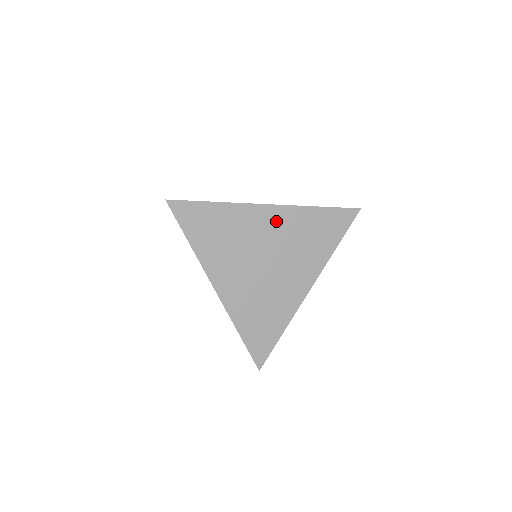
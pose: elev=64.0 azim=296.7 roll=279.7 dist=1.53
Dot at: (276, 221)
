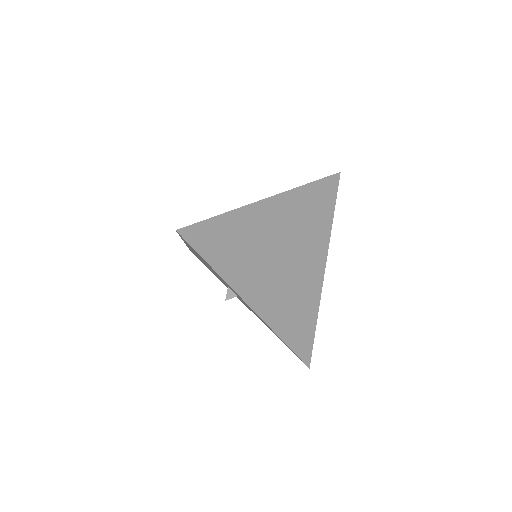
Dot at: (281, 212)
